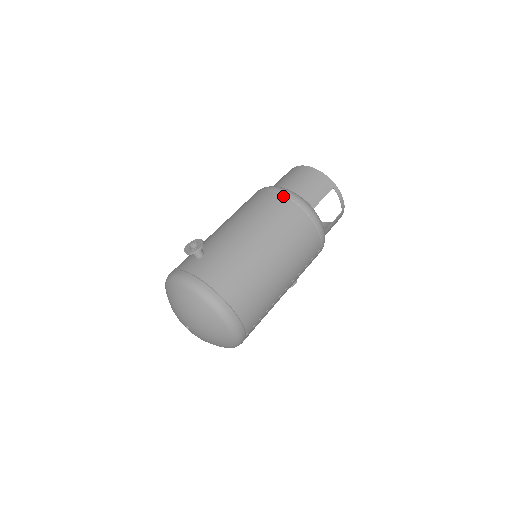
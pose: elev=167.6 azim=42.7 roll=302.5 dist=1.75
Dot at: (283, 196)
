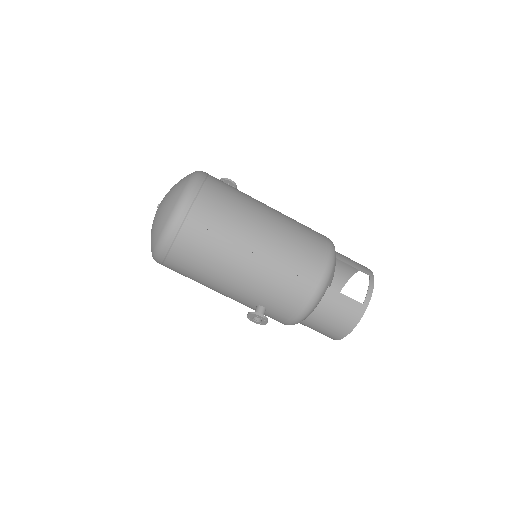
Dot at: occluded
